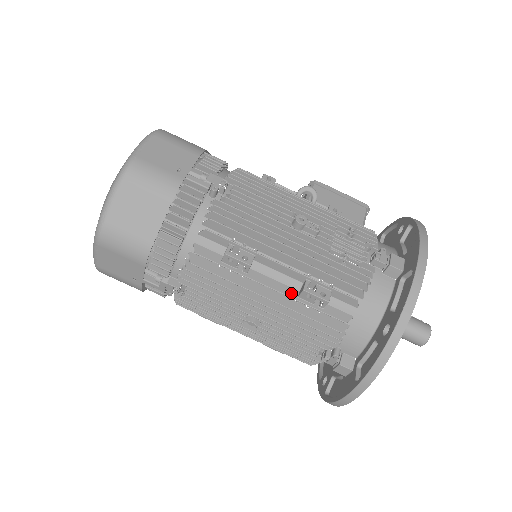
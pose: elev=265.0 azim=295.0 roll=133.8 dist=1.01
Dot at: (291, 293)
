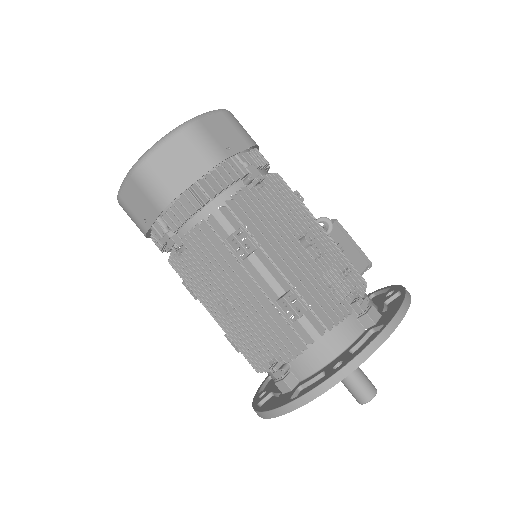
Dot at: (272, 295)
